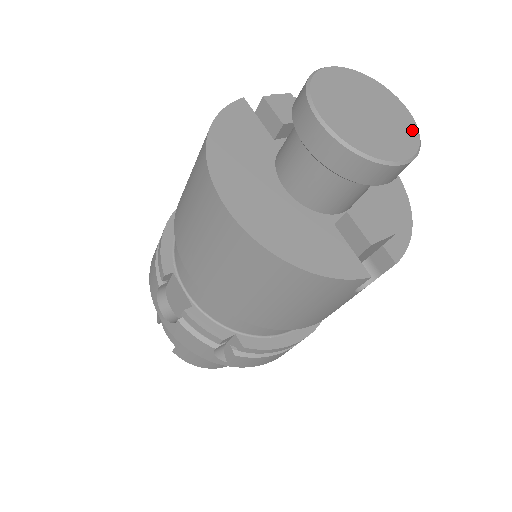
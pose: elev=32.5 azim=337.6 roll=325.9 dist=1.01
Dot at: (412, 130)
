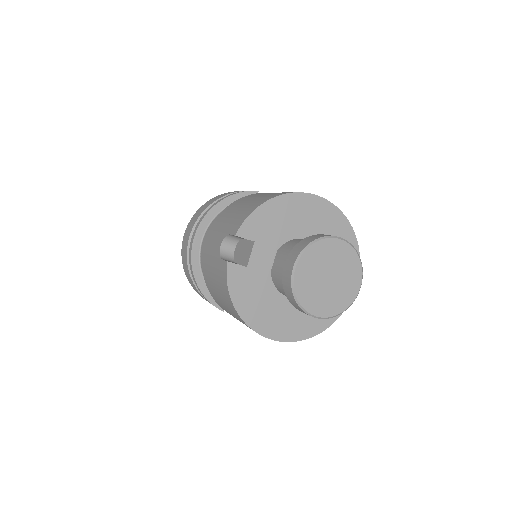
Dot at: (354, 257)
